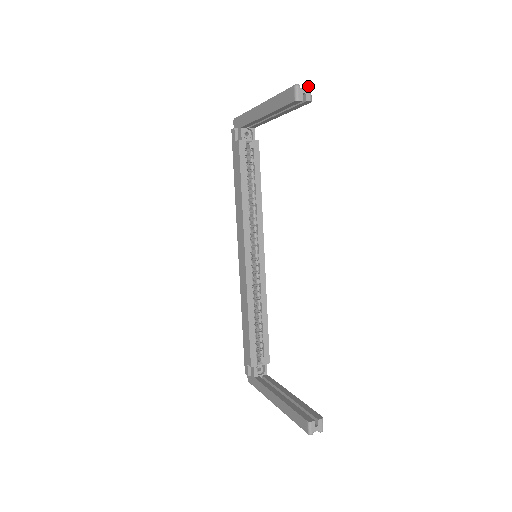
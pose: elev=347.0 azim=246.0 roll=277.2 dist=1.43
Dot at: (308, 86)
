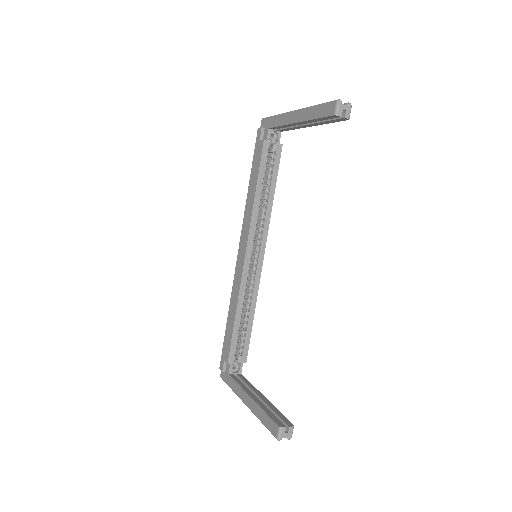
Dot at: (349, 104)
